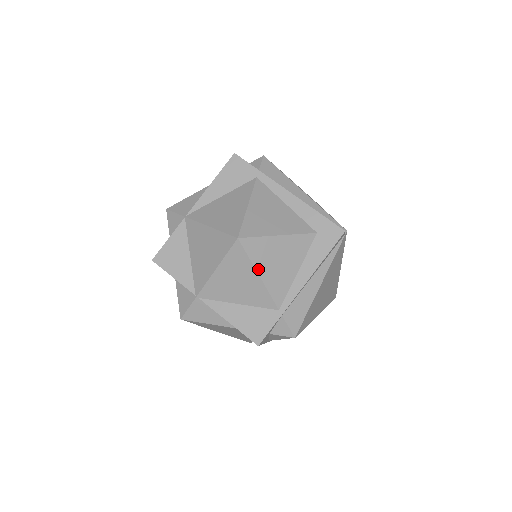
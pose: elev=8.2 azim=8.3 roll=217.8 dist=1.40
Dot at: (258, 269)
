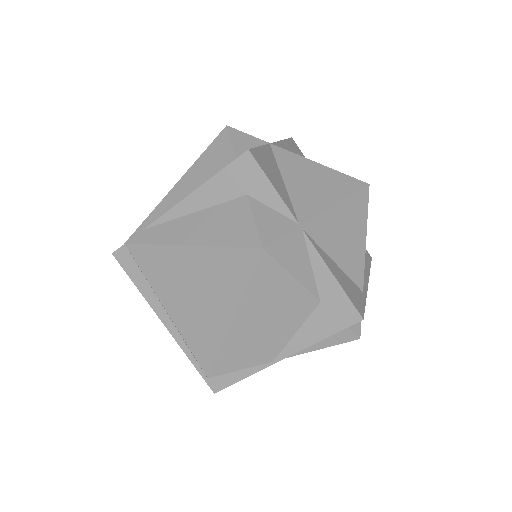
Dot at: (366, 231)
